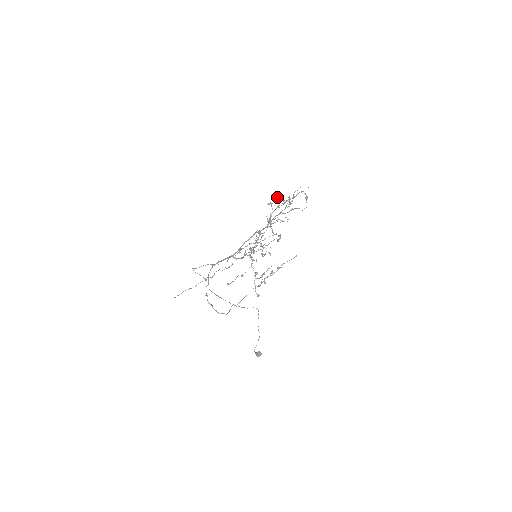
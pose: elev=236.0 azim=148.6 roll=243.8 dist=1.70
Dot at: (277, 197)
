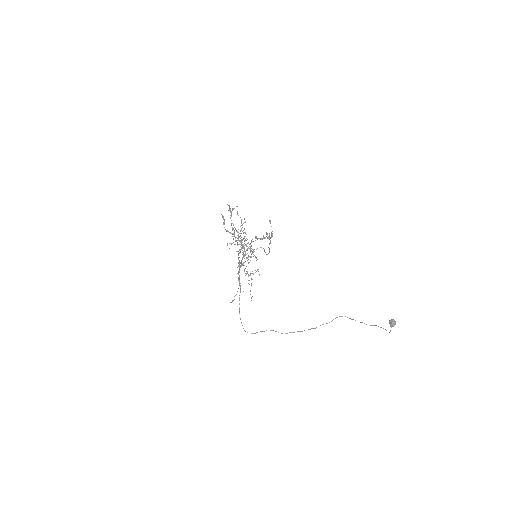
Dot at: occluded
